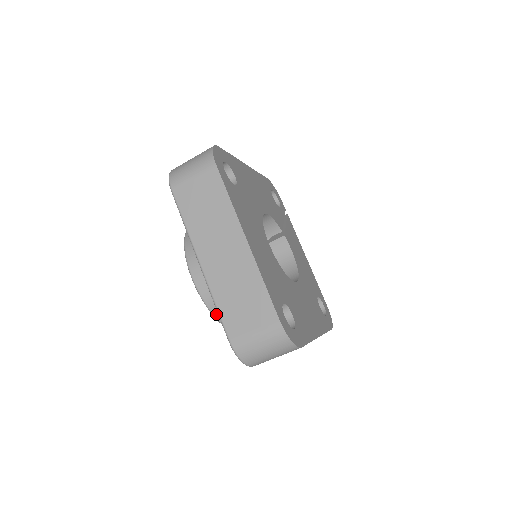
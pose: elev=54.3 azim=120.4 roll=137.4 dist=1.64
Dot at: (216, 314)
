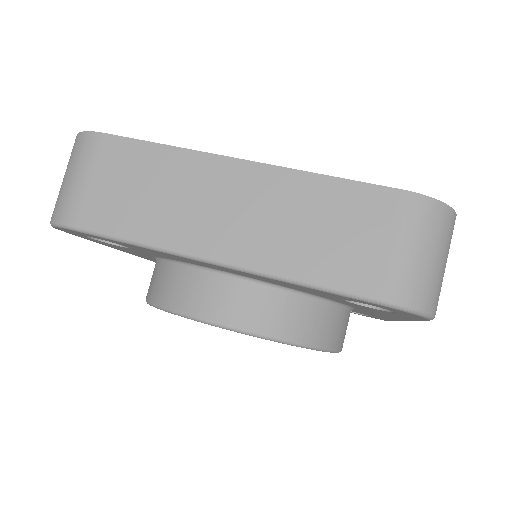
Dot at: (300, 339)
